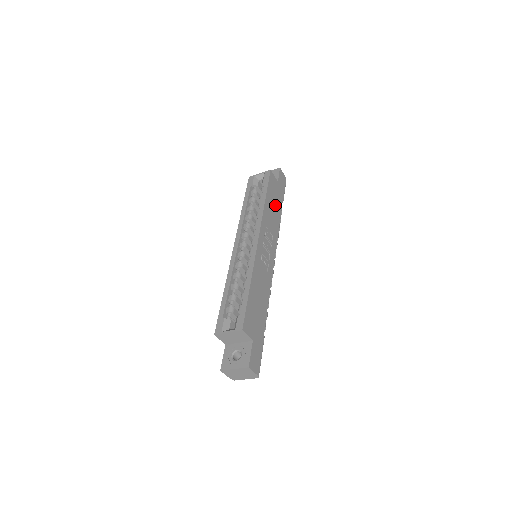
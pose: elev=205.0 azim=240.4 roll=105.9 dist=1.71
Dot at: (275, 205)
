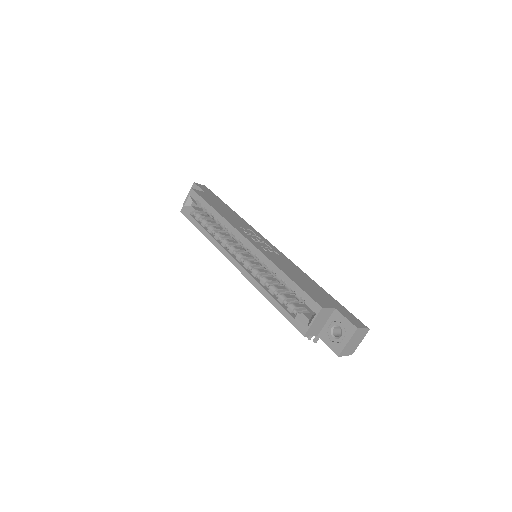
Dot at: (224, 209)
